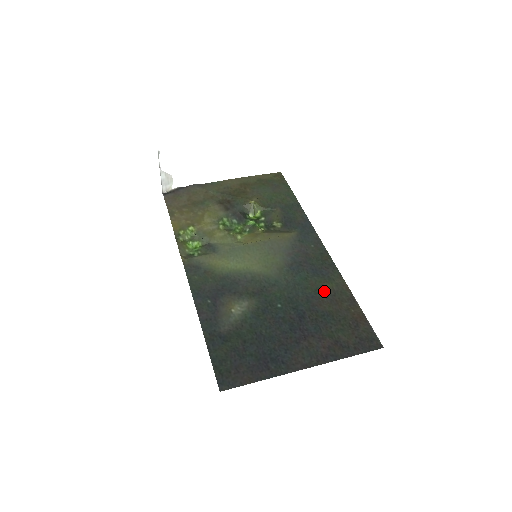
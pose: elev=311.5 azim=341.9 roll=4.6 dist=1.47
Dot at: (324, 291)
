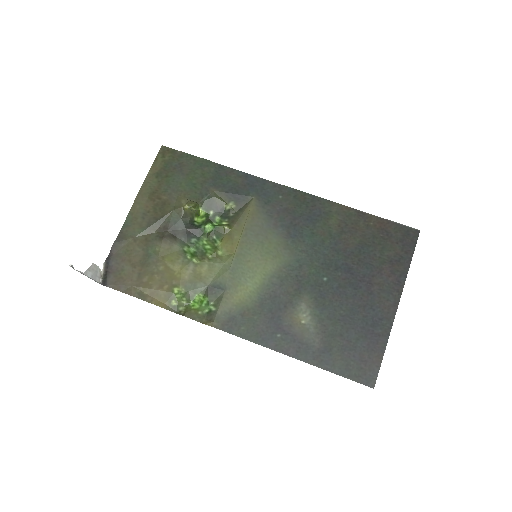
Dot at: (336, 230)
